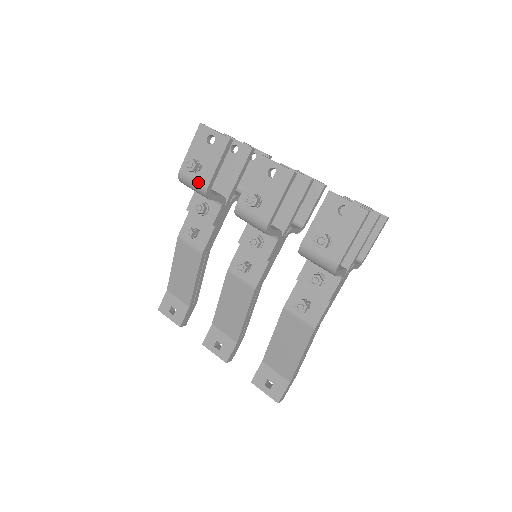
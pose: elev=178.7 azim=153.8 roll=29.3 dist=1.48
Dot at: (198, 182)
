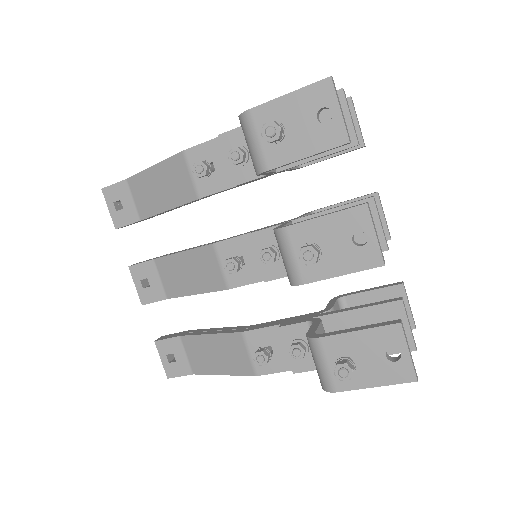
Dot at: (262, 151)
